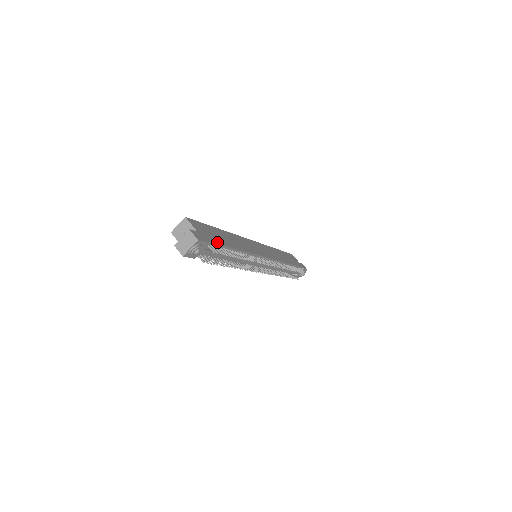
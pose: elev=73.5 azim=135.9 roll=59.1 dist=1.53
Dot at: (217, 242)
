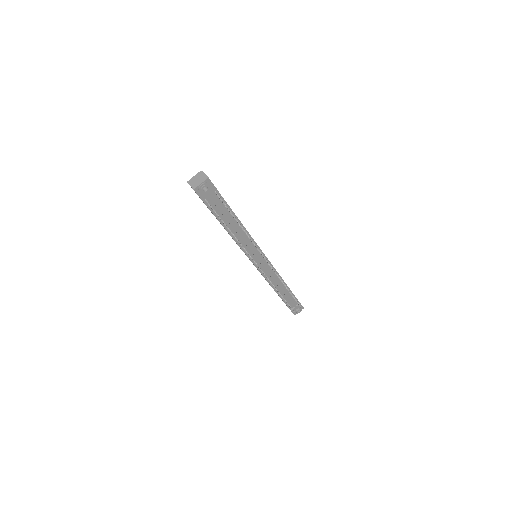
Dot at: (223, 198)
